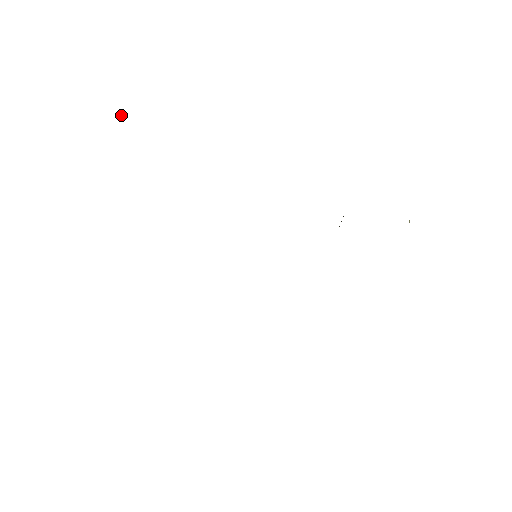
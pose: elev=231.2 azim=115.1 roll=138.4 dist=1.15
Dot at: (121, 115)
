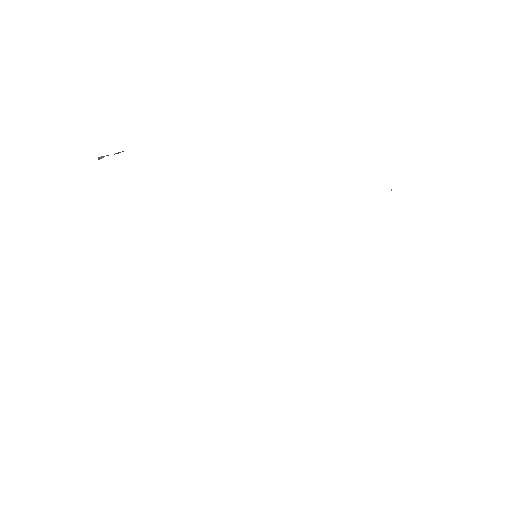
Dot at: occluded
